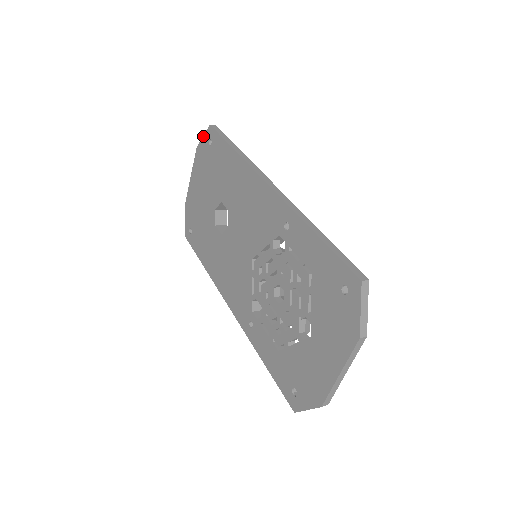
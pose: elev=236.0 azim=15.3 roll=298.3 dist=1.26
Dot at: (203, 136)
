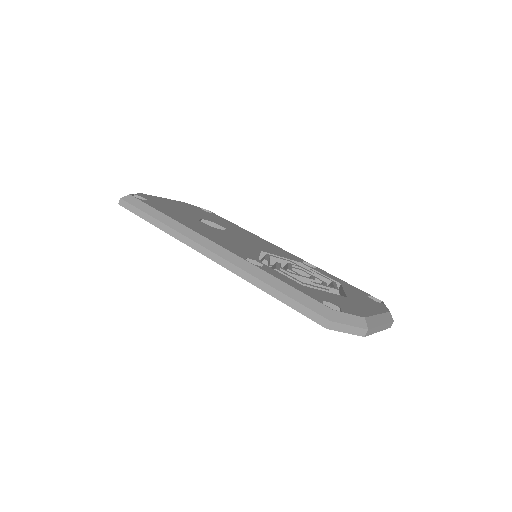
Dot at: occluded
